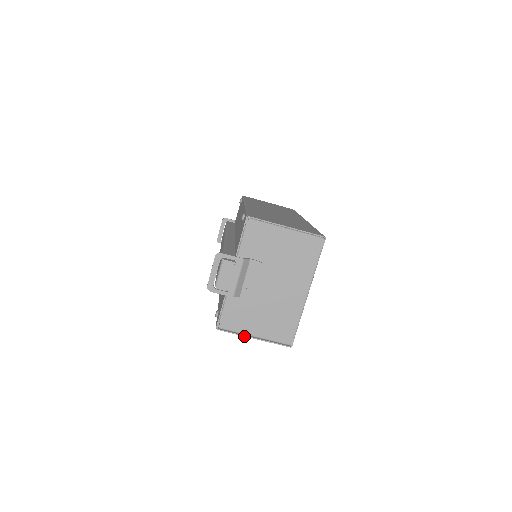
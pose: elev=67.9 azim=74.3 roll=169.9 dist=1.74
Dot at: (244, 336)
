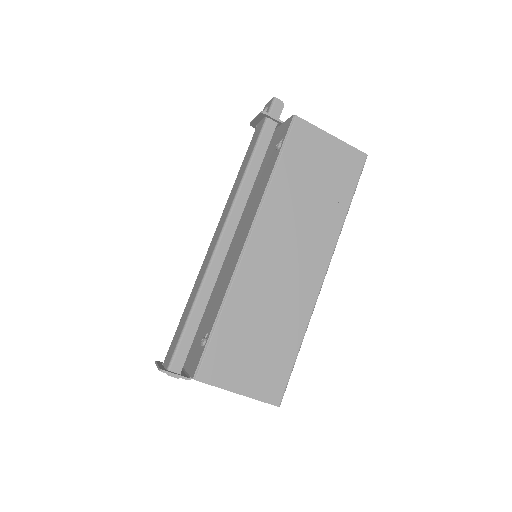
Dot at: occluded
